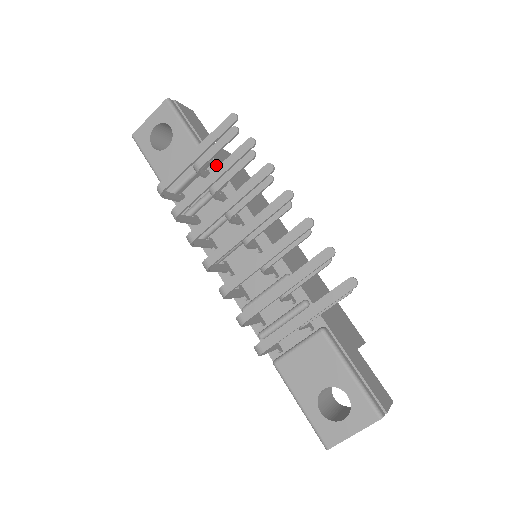
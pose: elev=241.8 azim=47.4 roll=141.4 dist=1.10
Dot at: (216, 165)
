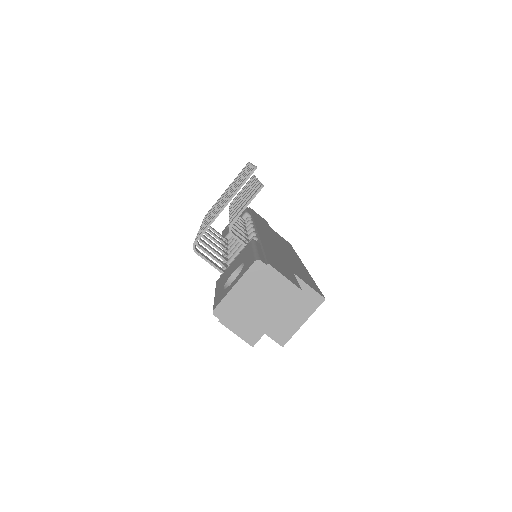
Dot at: (251, 216)
